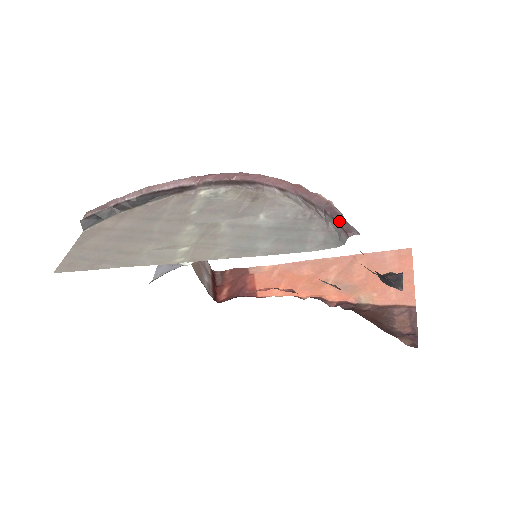
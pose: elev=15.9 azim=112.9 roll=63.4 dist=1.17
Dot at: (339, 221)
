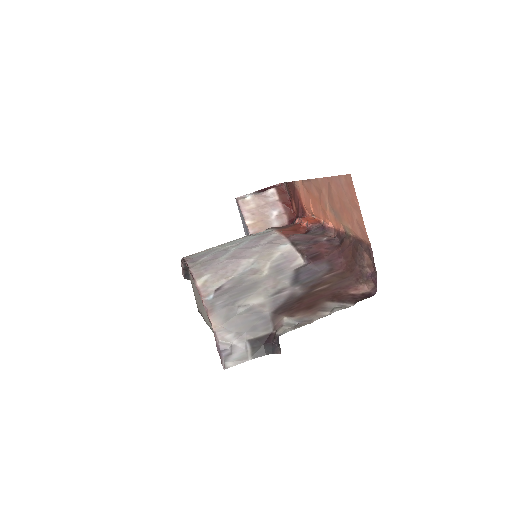
Dot at: (218, 352)
